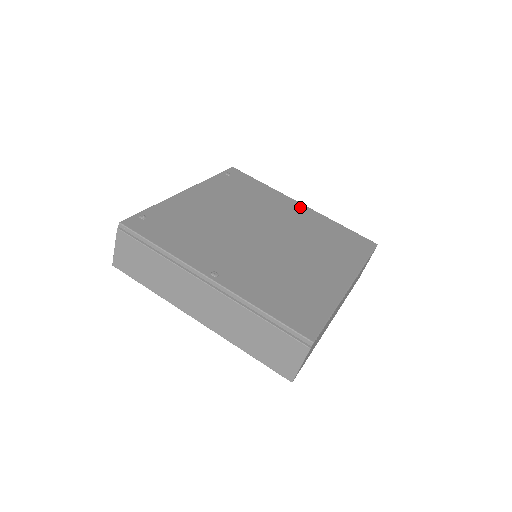
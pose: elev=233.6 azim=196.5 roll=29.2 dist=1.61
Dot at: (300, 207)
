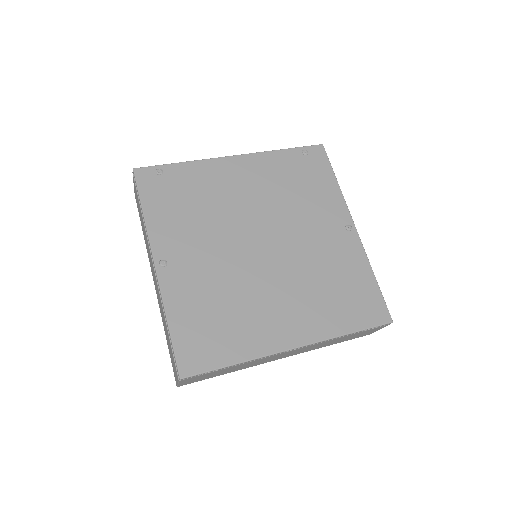
Dot at: (347, 230)
